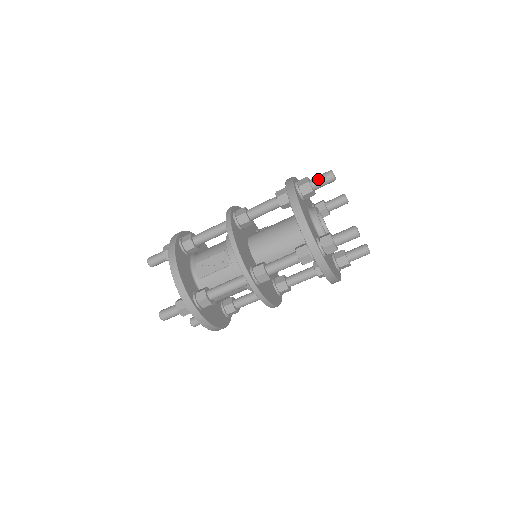
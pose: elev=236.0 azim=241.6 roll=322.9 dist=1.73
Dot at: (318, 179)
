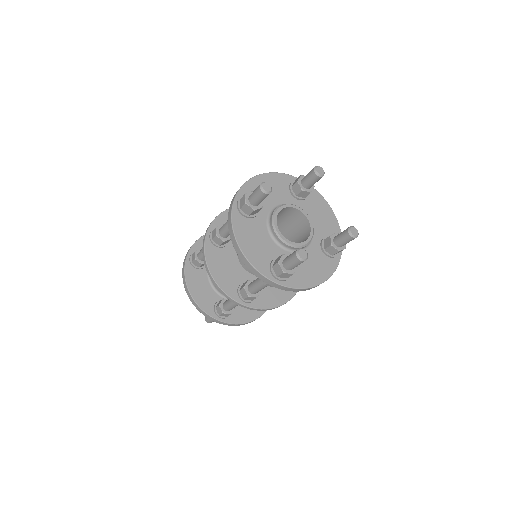
Dot at: (253, 197)
